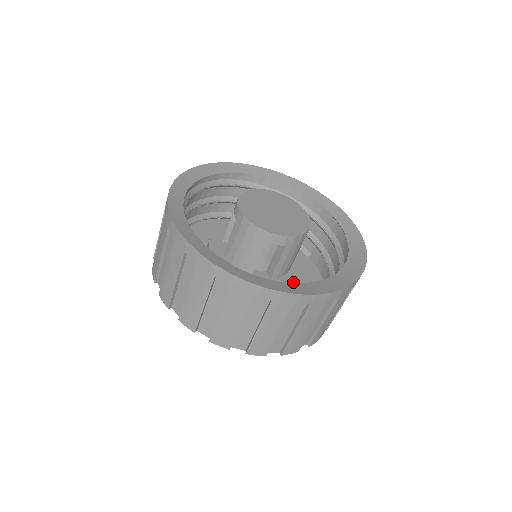
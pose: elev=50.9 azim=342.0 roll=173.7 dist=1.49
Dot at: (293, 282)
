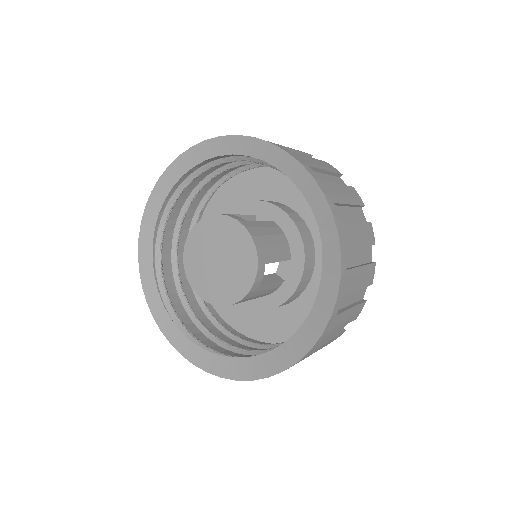
Dot at: (275, 306)
